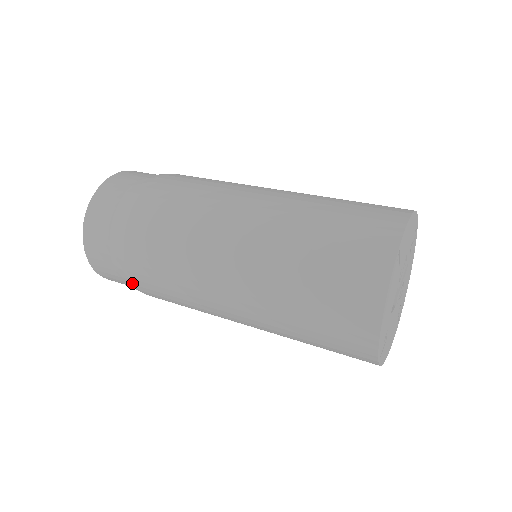
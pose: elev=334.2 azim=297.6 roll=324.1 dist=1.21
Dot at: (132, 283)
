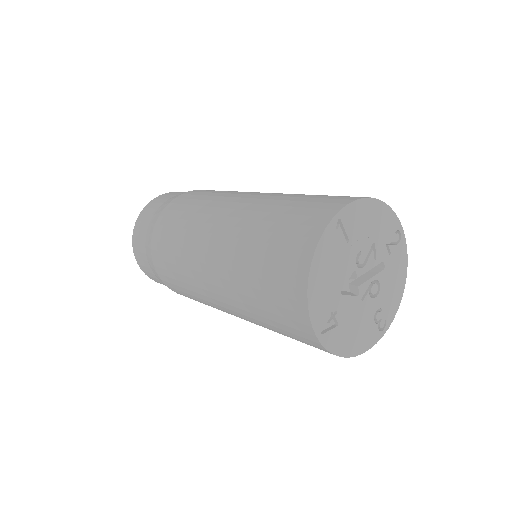
Dot at: (156, 271)
